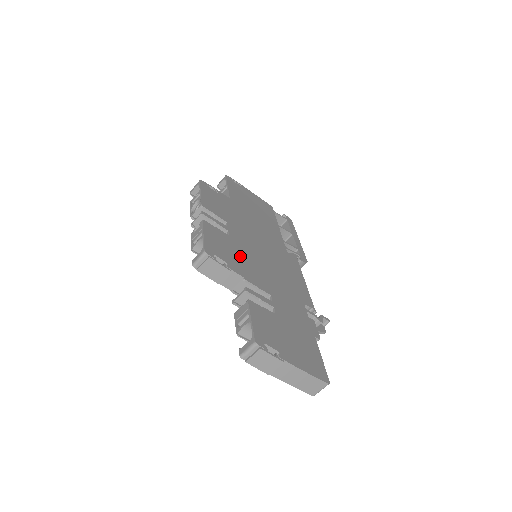
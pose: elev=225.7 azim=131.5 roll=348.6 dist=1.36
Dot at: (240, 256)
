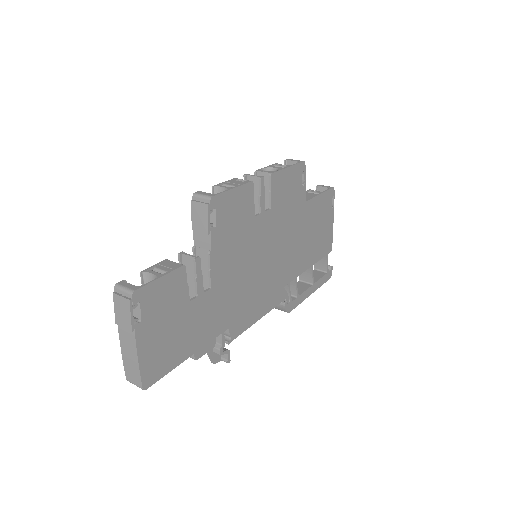
Dot at: (237, 237)
